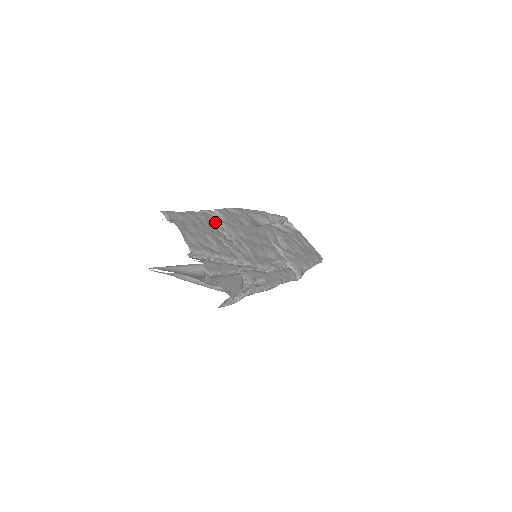
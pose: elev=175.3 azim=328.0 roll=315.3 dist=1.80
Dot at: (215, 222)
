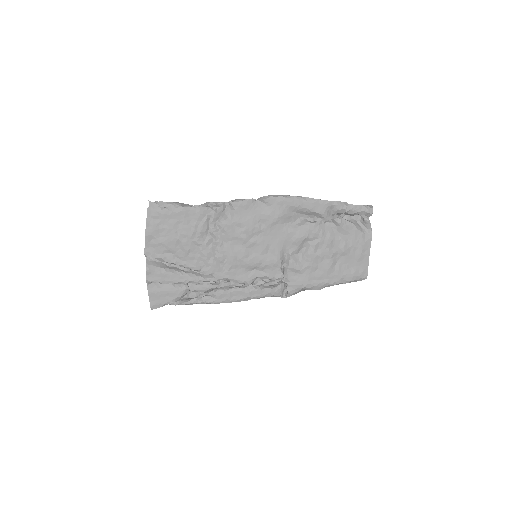
Dot at: (212, 221)
